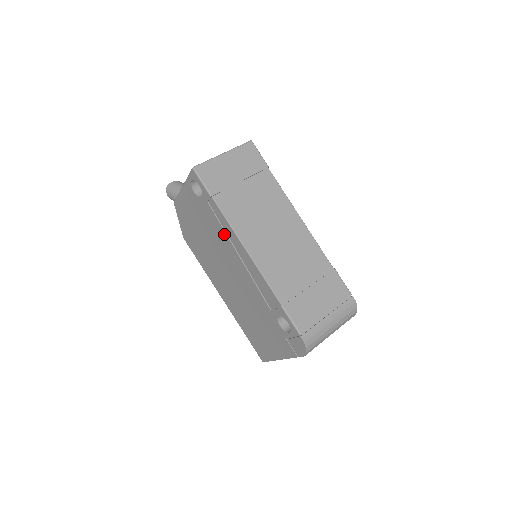
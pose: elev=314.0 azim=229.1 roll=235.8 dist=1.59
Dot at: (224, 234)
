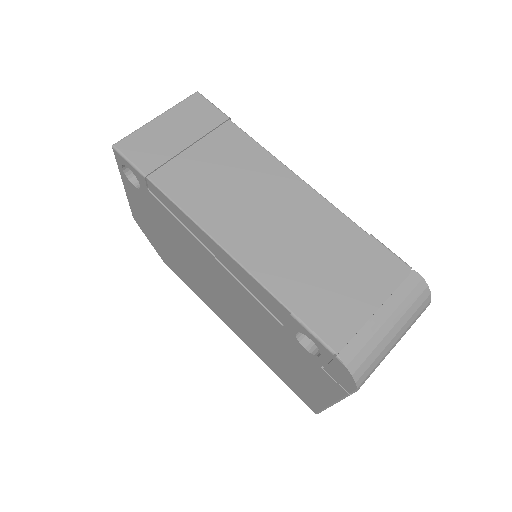
Dot at: (184, 229)
